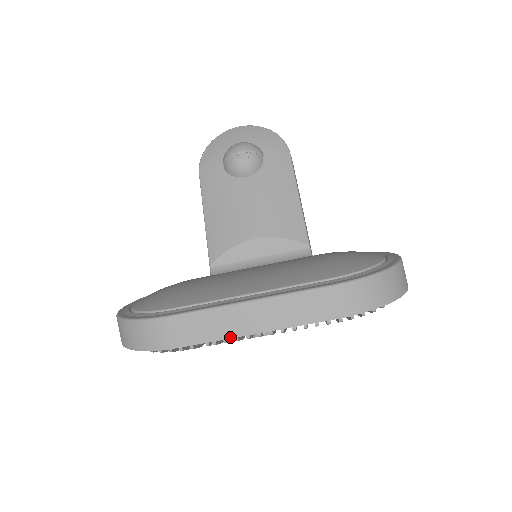
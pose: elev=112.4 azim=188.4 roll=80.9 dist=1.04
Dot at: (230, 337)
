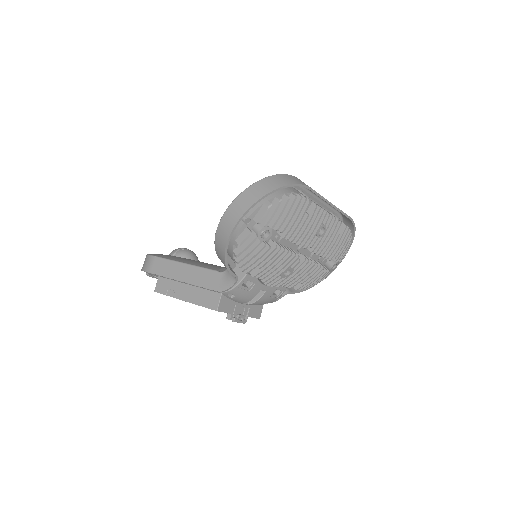
Dot at: occluded
